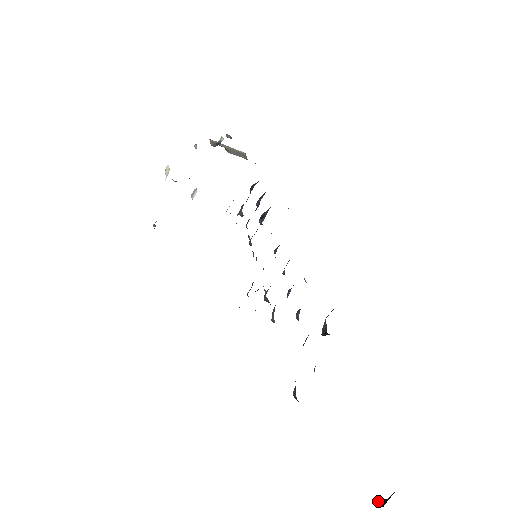
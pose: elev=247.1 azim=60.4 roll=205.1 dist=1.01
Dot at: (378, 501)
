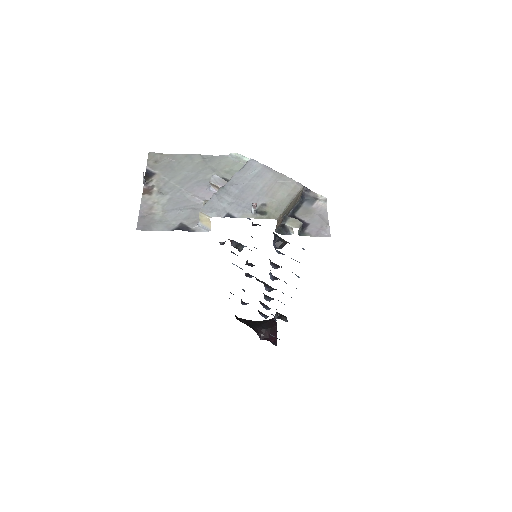
Dot at: (260, 335)
